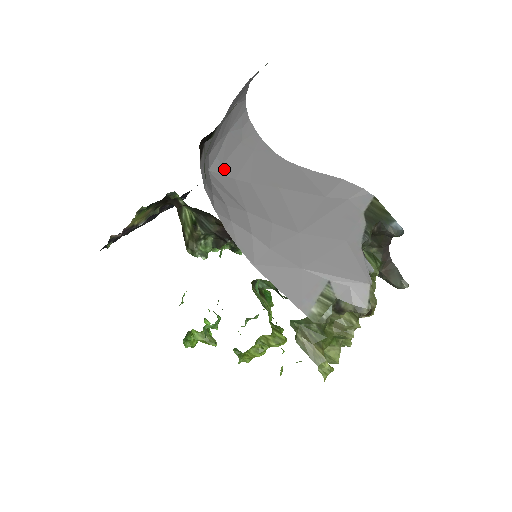
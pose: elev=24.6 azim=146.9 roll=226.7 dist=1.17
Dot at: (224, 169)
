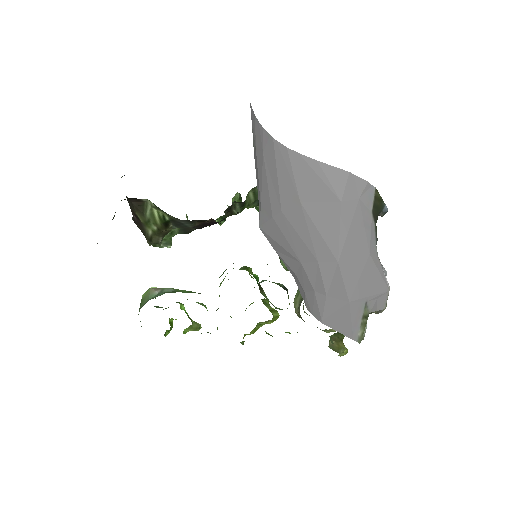
Dot at: (263, 211)
